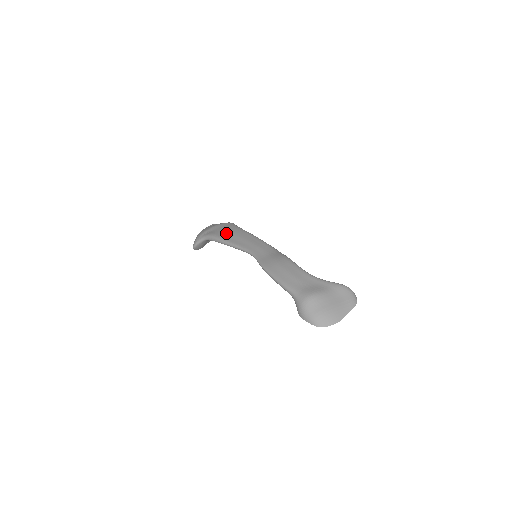
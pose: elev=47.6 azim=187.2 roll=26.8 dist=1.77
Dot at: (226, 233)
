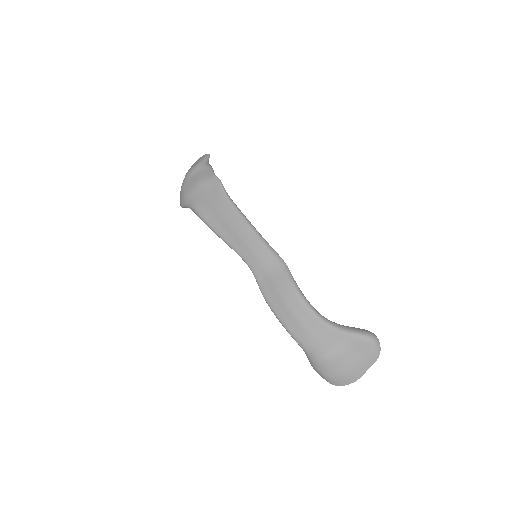
Dot at: (213, 213)
